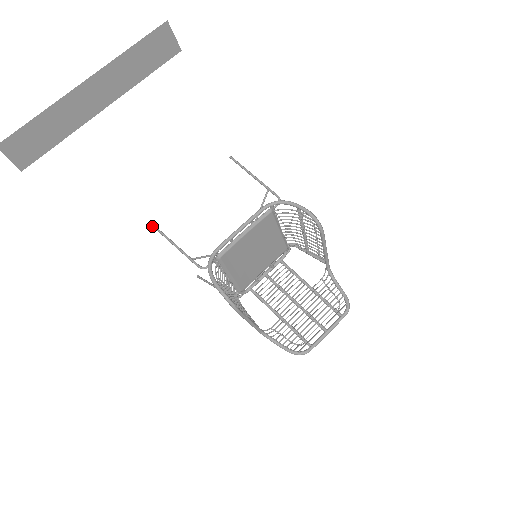
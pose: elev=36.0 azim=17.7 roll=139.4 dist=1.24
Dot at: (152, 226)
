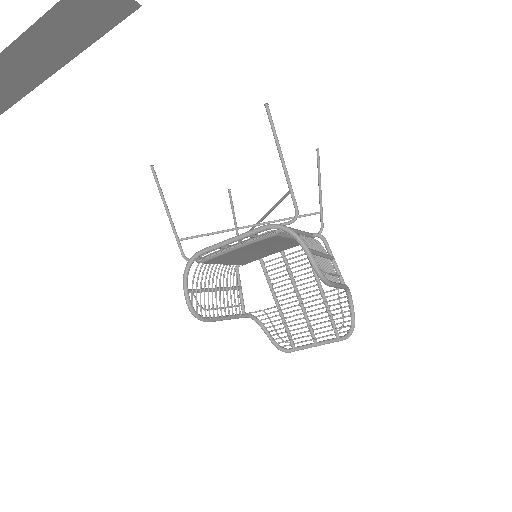
Dot at: occluded
